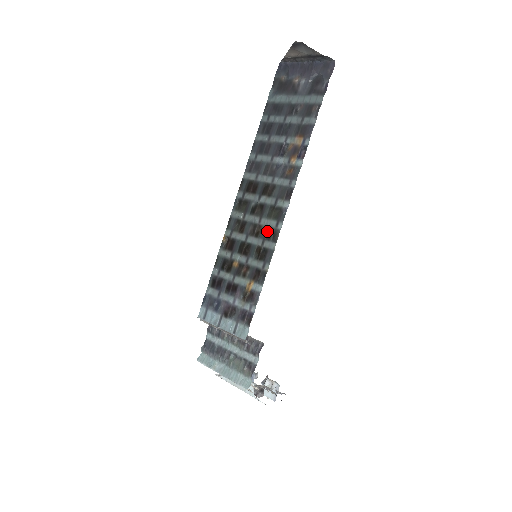
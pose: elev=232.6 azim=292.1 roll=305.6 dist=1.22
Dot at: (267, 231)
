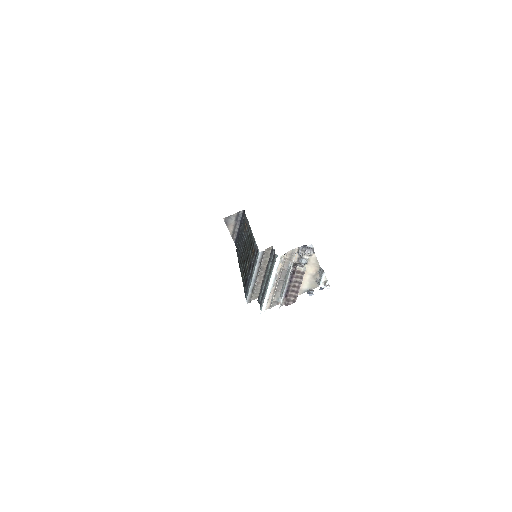
Dot at: (249, 242)
